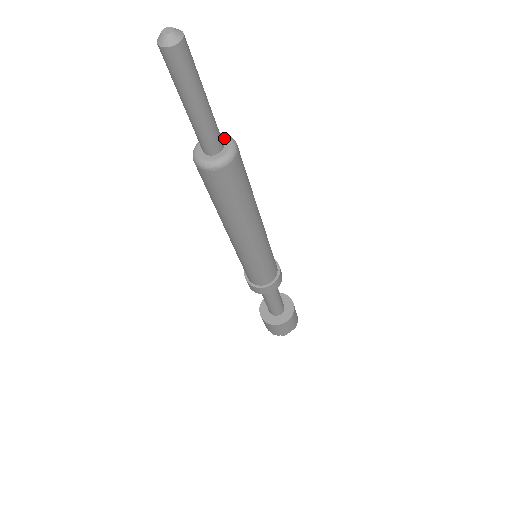
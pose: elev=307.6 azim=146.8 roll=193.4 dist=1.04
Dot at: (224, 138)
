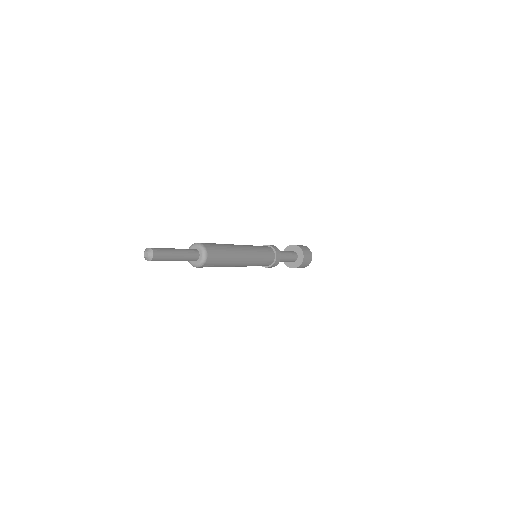
Dot at: (201, 254)
